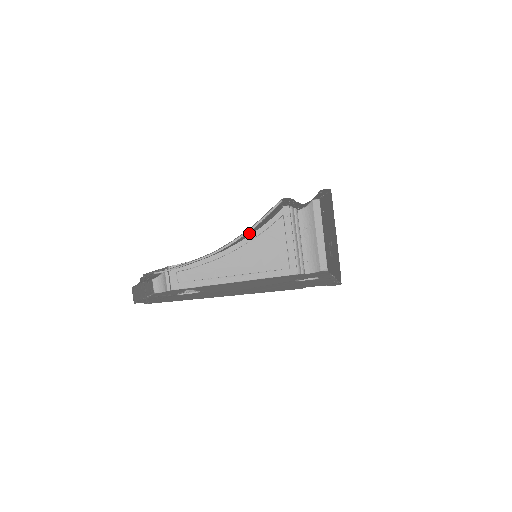
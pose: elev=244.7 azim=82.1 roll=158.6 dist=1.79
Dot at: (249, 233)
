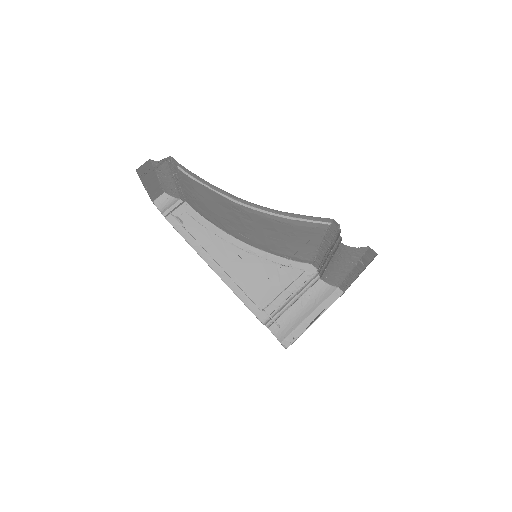
Dot at: (274, 231)
